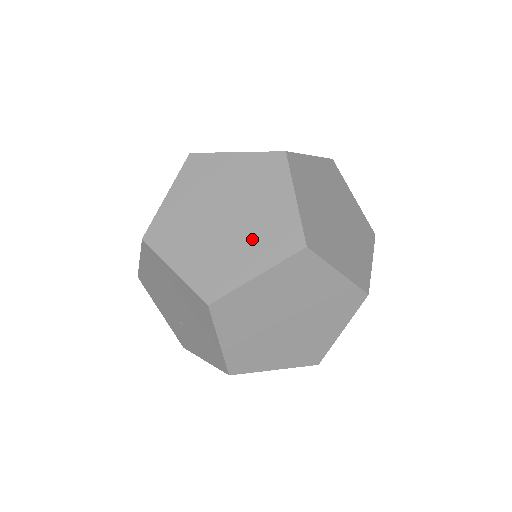
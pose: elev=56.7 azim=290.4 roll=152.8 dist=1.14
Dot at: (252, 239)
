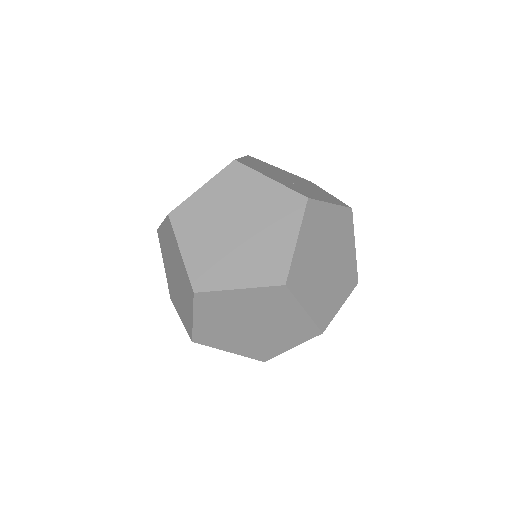
Dot at: (280, 334)
